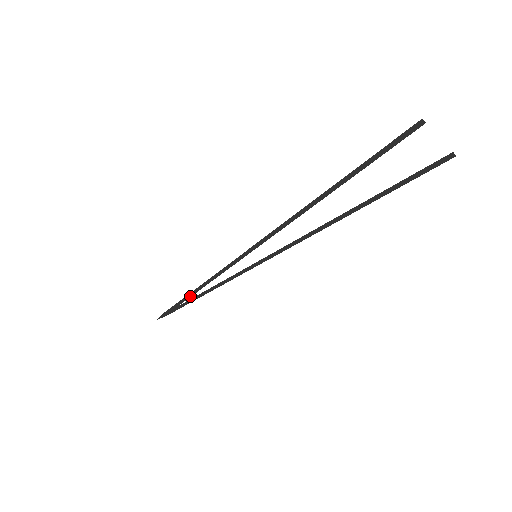
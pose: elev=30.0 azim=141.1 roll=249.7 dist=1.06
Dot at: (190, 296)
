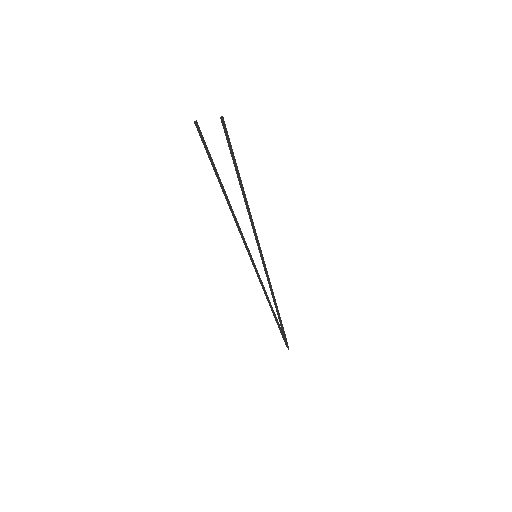
Dot at: (275, 316)
